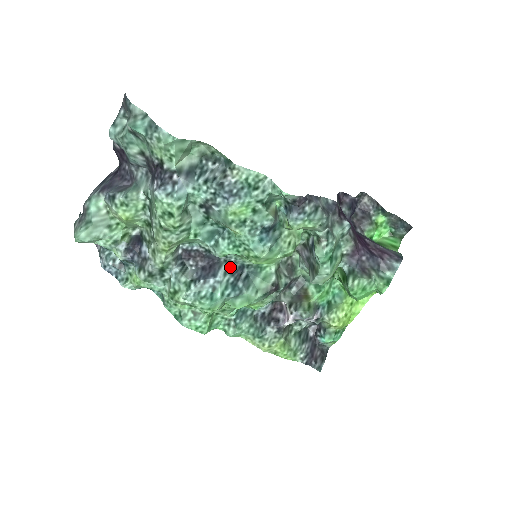
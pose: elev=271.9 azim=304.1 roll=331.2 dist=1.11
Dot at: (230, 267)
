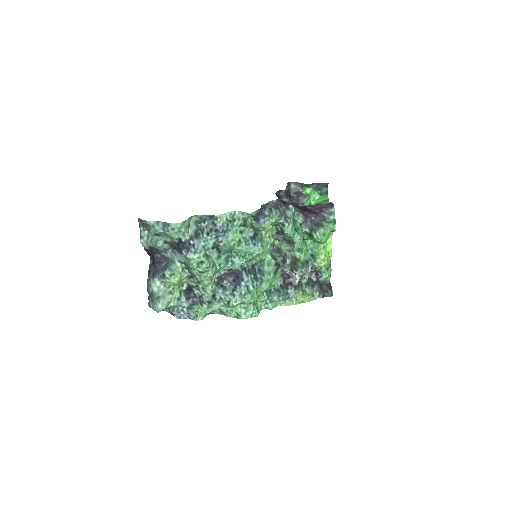
Dot at: (247, 270)
